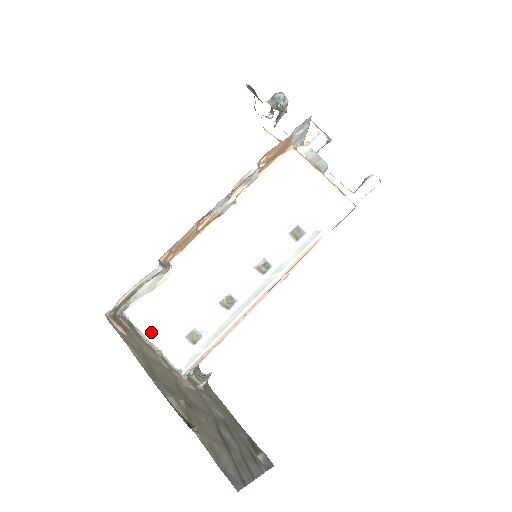
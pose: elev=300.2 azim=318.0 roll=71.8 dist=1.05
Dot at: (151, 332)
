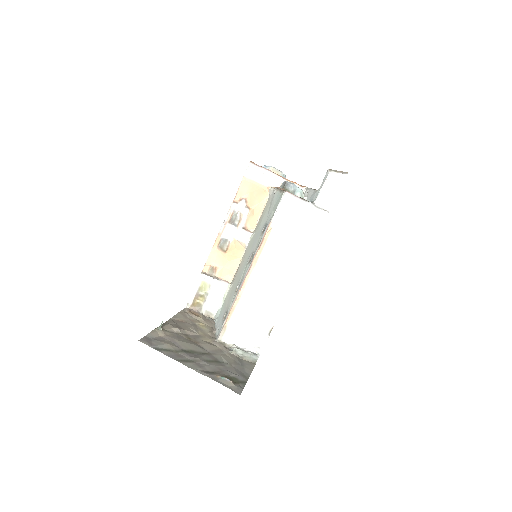
Dot at: (217, 323)
